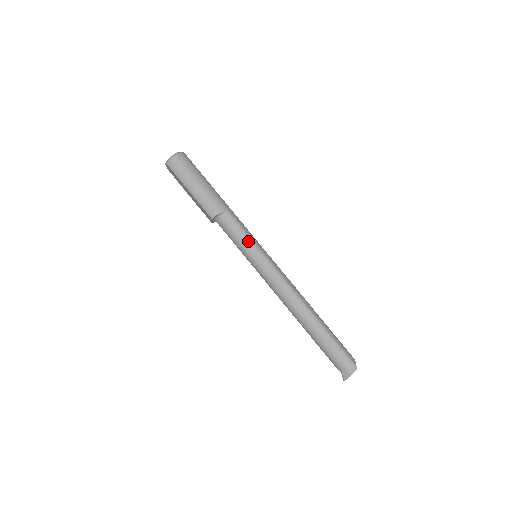
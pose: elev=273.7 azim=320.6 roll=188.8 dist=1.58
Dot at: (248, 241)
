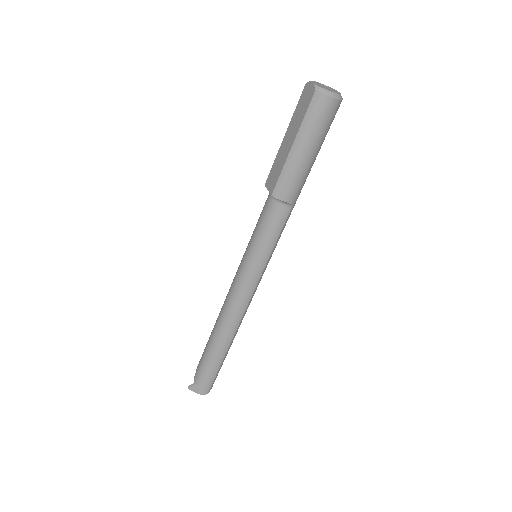
Dot at: (269, 248)
